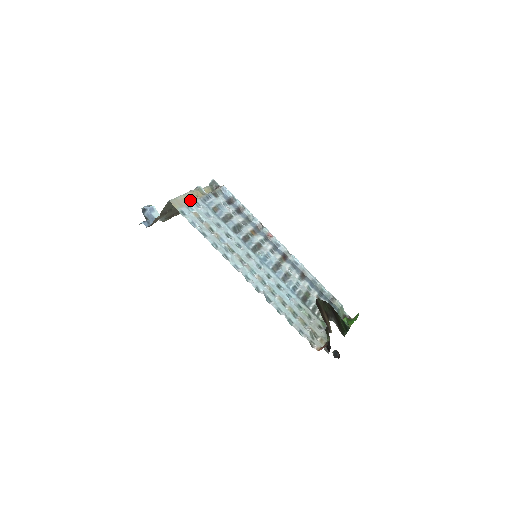
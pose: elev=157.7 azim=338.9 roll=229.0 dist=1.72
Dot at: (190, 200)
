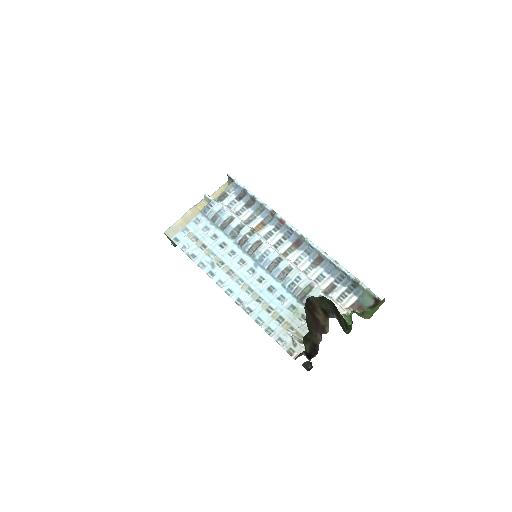
Dot at: (188, 220)
